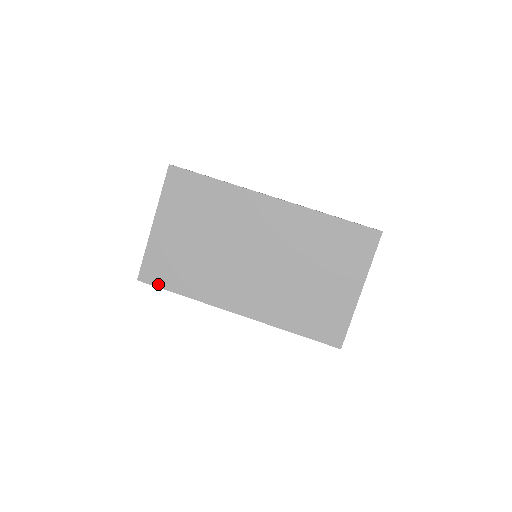
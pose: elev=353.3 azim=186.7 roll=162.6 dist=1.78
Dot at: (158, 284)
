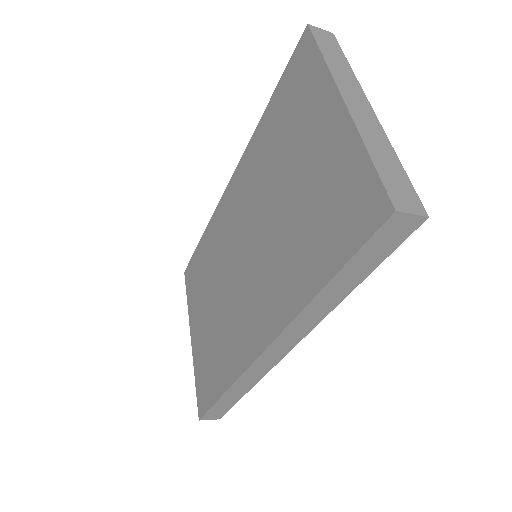
Dot at: (209, 404)
